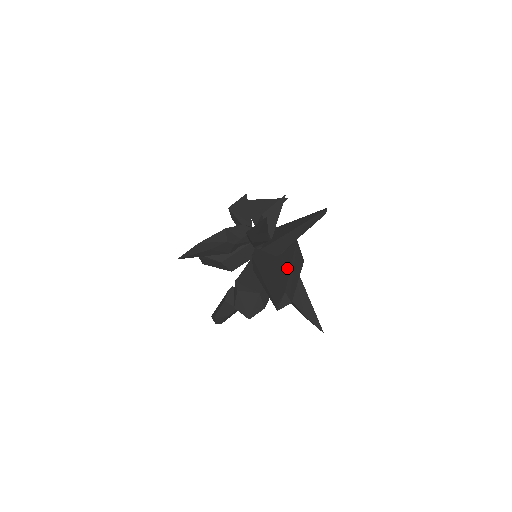
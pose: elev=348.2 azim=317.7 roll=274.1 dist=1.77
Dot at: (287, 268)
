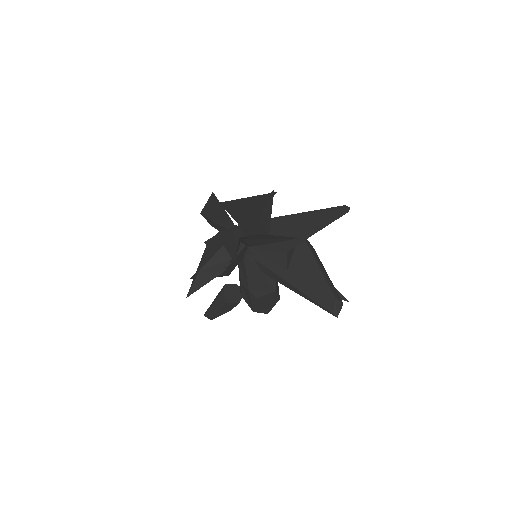
Dot at: (316, 269)
